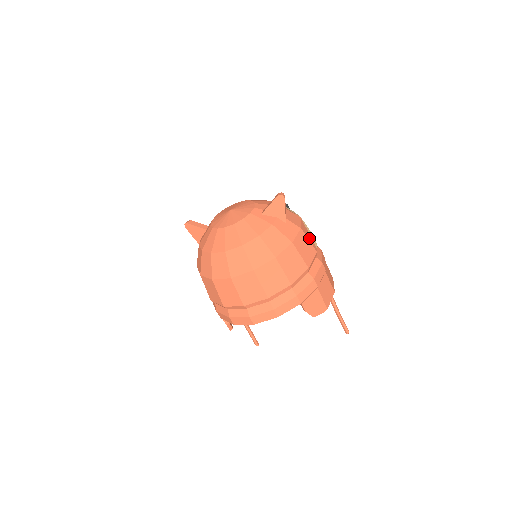
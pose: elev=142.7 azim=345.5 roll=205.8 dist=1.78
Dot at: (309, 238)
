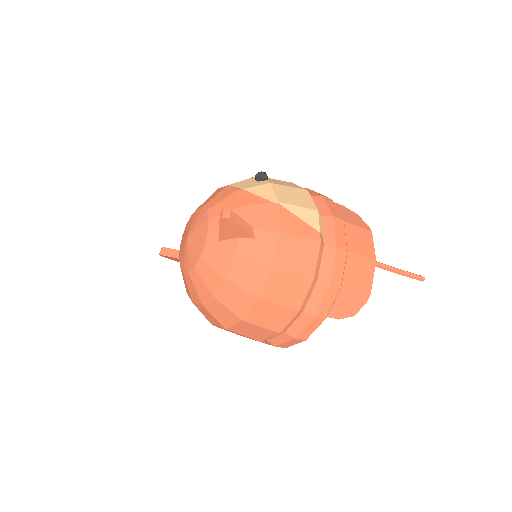
Dot at: (300, 231)
